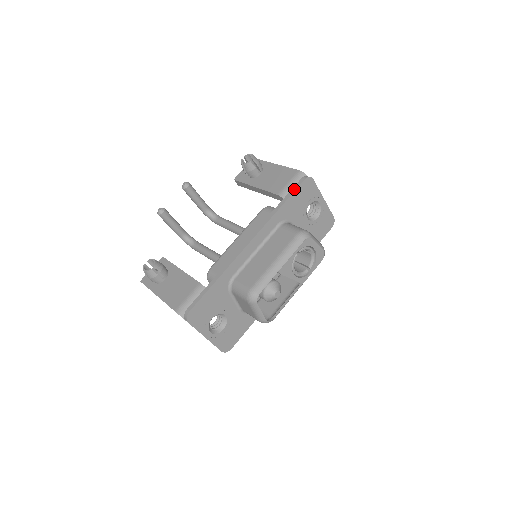
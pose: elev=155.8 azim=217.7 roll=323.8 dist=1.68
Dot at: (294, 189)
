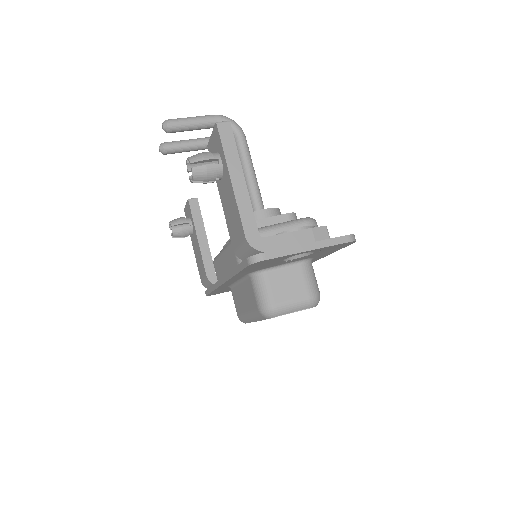
Dot at: (241, 267)
